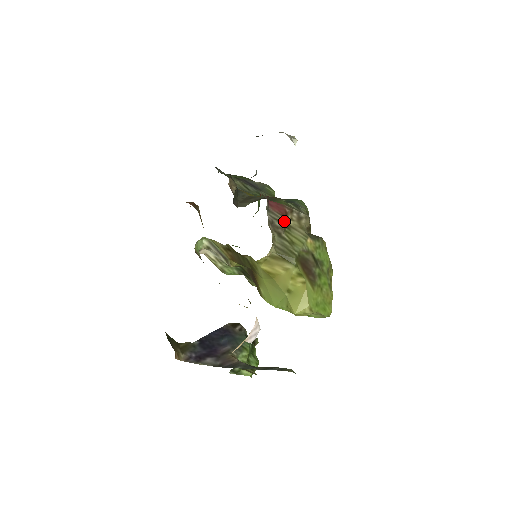
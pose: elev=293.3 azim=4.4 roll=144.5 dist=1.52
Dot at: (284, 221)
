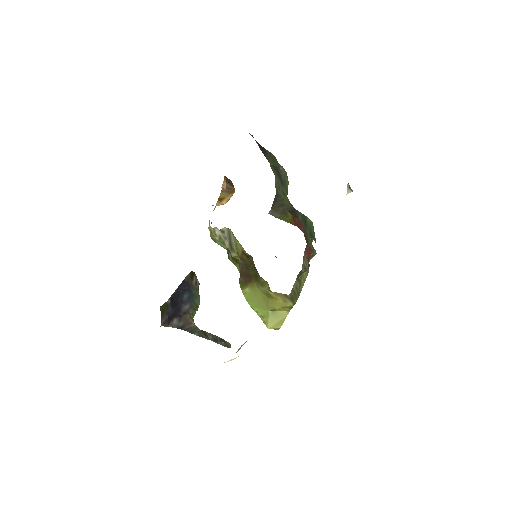
Dot at: occluded
